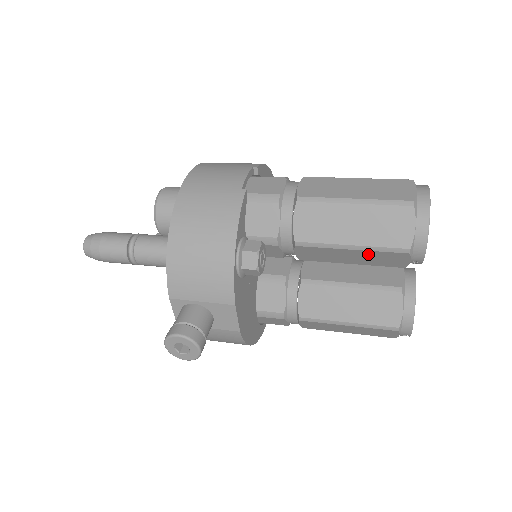
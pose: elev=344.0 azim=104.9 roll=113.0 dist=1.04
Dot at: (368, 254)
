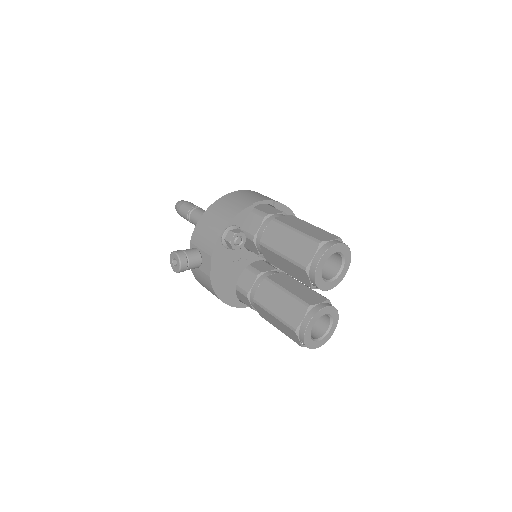
Dot at: (290, 265)
